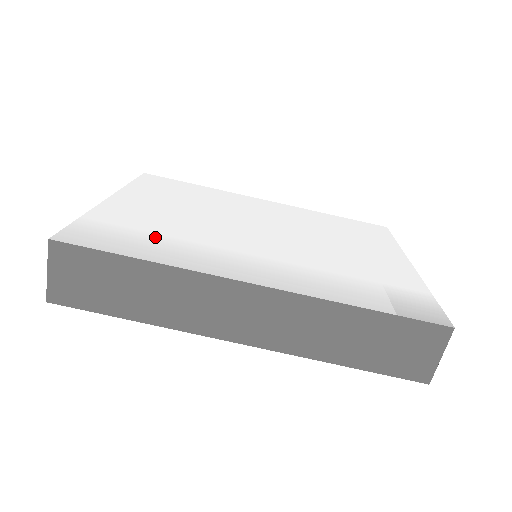
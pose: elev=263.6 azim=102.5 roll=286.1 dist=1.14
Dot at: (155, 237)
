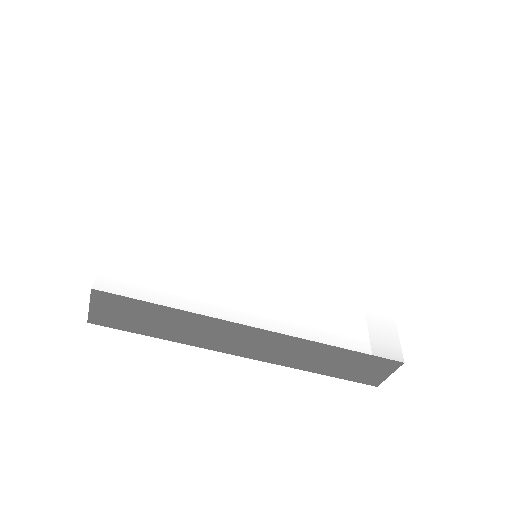
Dot at: (176, 268)
